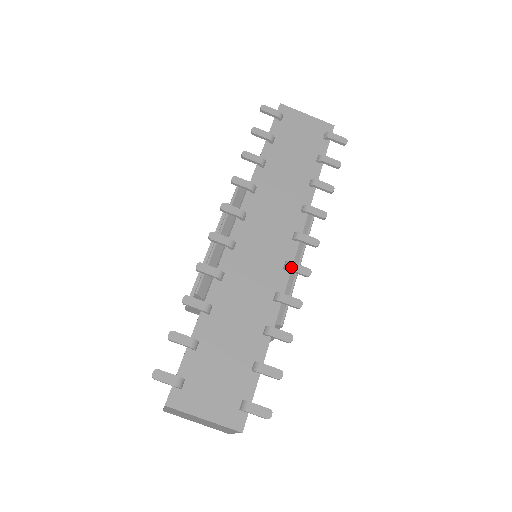
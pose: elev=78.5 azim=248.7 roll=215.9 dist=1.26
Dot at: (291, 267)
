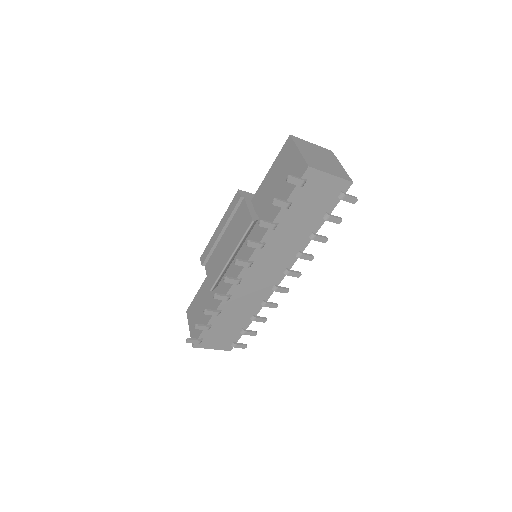
Dot at: (276, 290)
